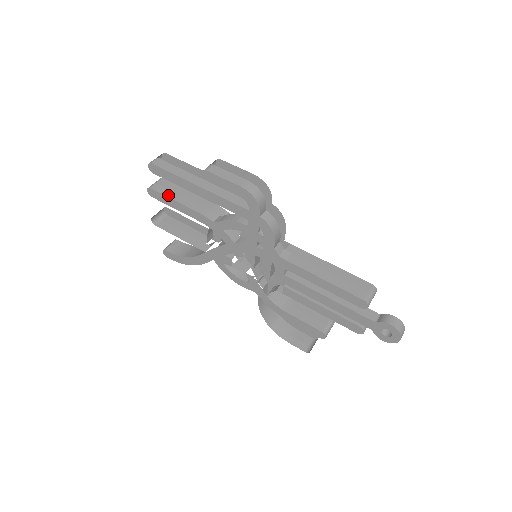
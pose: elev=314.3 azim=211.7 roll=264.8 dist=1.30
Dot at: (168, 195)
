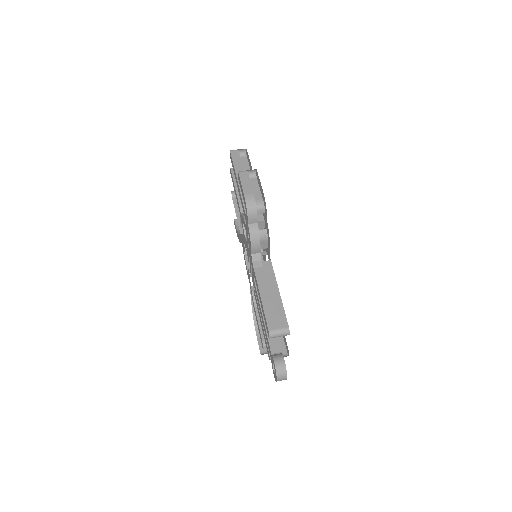
Dot at: (235, 179)
